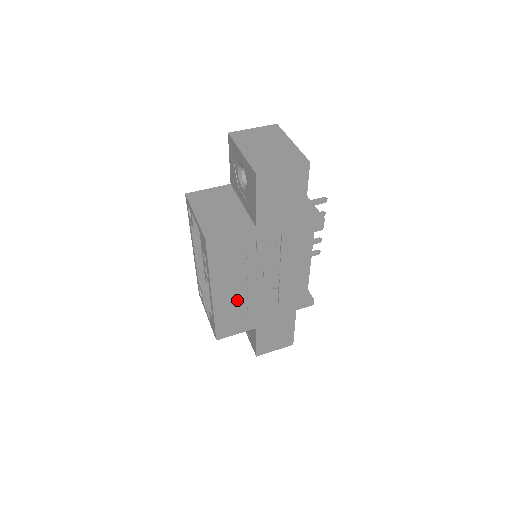
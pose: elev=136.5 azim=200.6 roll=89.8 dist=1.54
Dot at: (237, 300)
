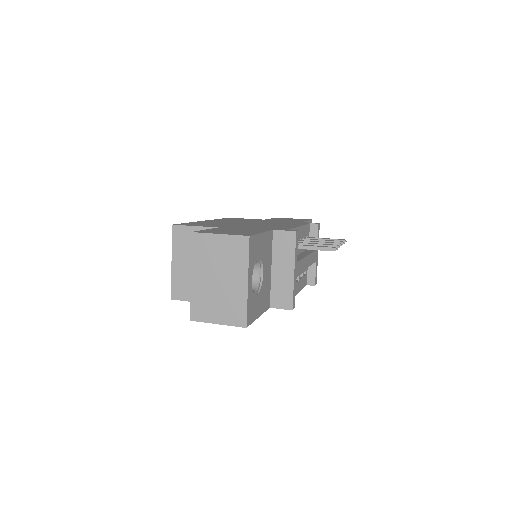
Dot at: occluded
